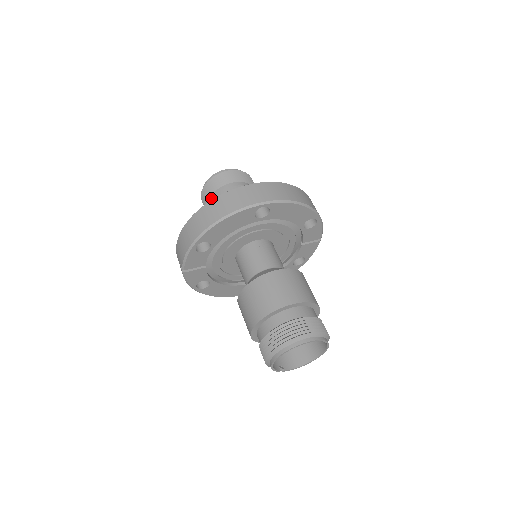
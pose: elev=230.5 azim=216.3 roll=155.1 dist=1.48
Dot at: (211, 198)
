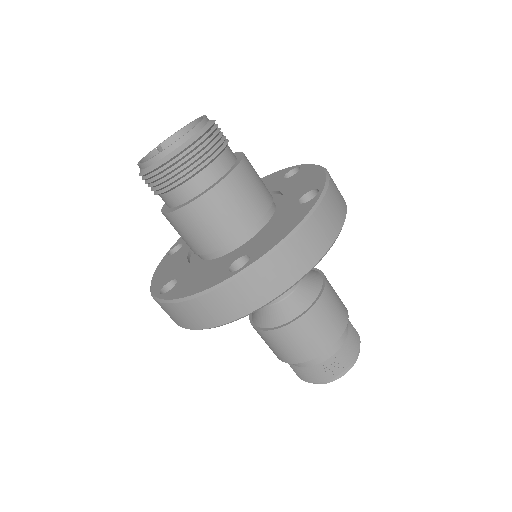
Dot at: (163, 199)
